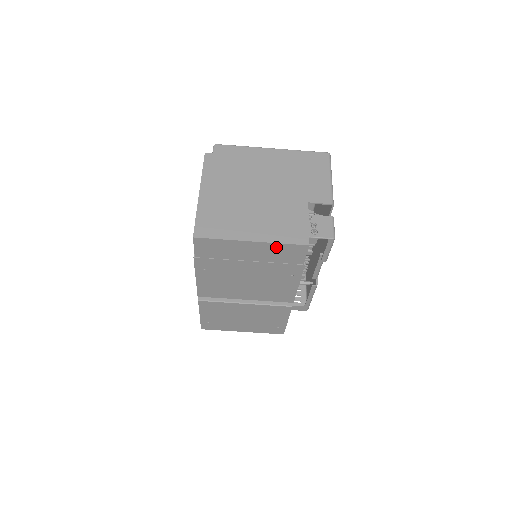
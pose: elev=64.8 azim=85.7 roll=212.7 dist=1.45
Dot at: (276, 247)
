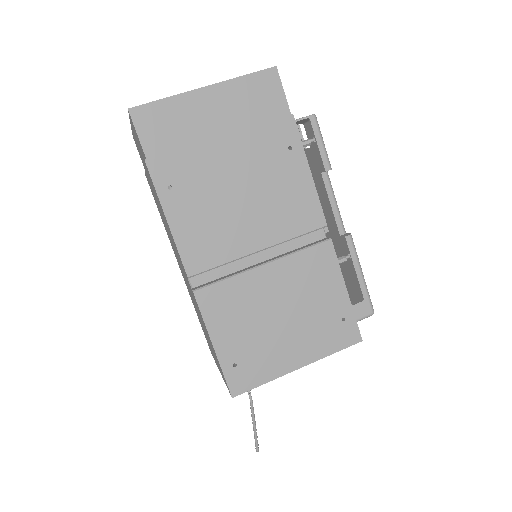
Dot at: (240, 88)
